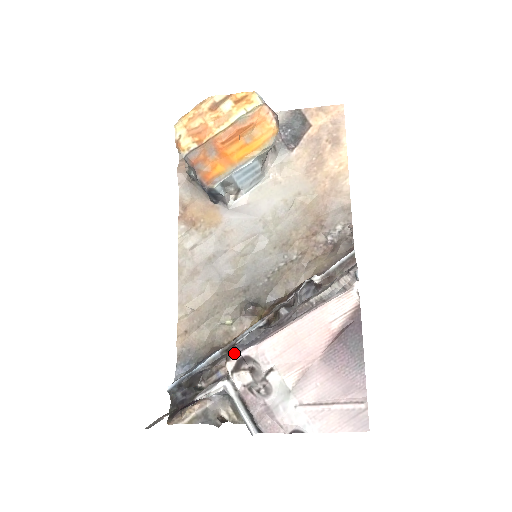
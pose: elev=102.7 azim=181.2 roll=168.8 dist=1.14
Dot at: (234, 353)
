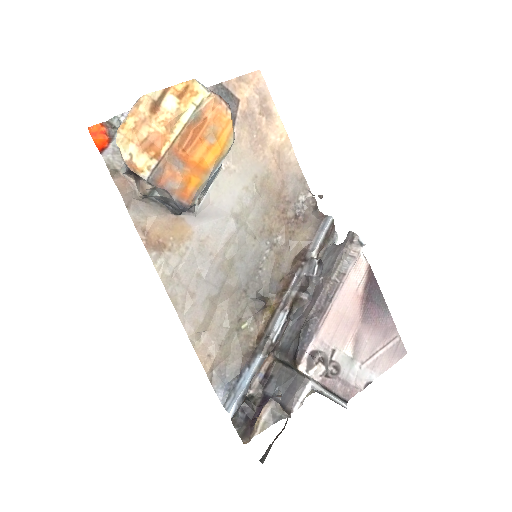
Dot at: (301, 355)
